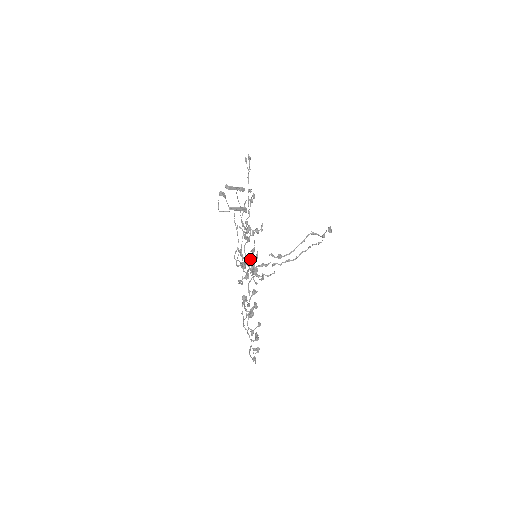
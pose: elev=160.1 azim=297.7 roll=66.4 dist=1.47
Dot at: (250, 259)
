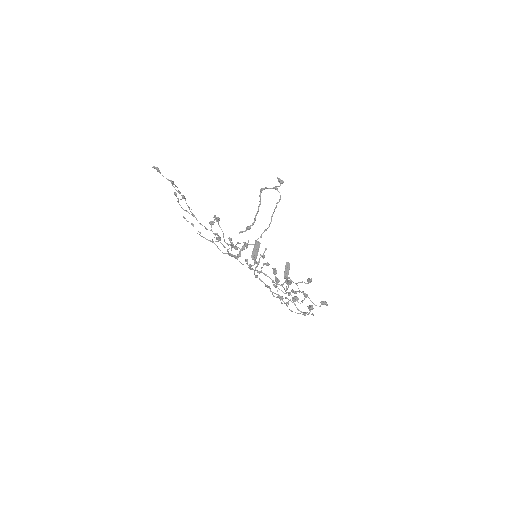
Dot at: (256, 263)
